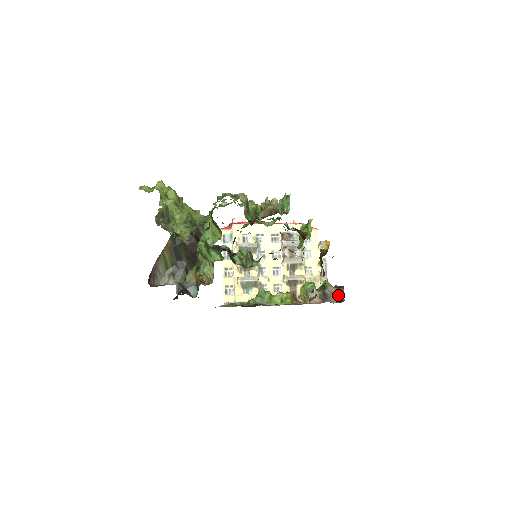
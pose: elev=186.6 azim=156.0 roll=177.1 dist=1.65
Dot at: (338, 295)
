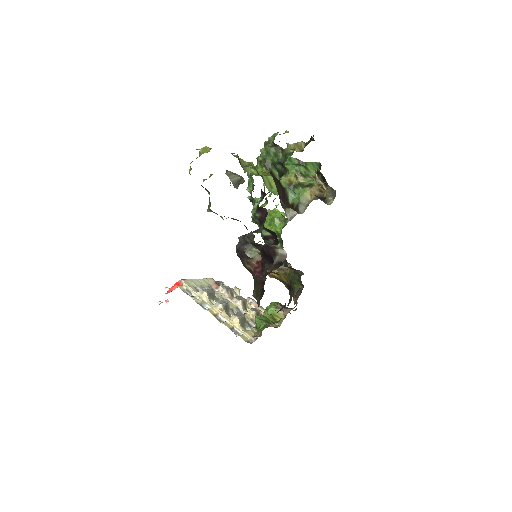
Dot at: occluded
